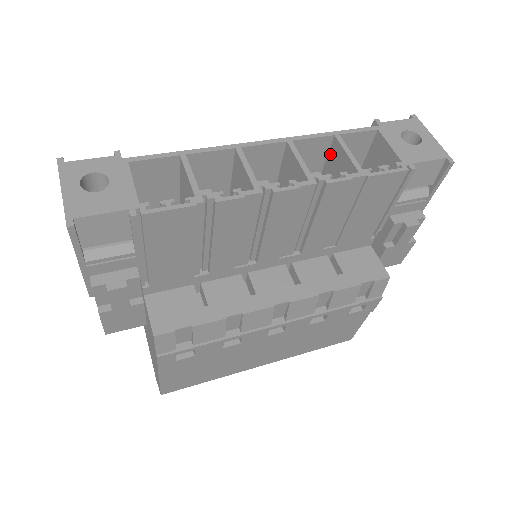
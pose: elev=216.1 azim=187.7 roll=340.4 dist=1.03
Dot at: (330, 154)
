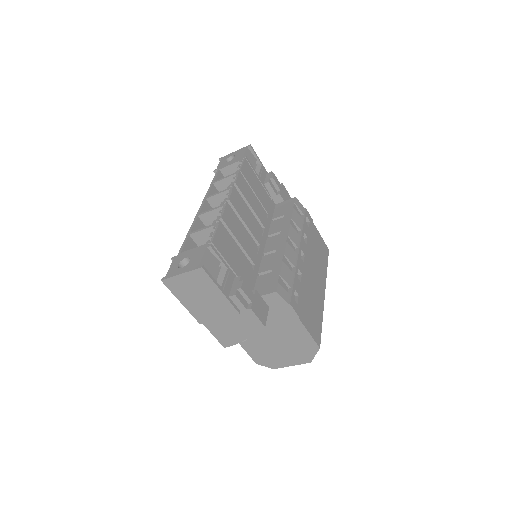
Dot at: occluded
